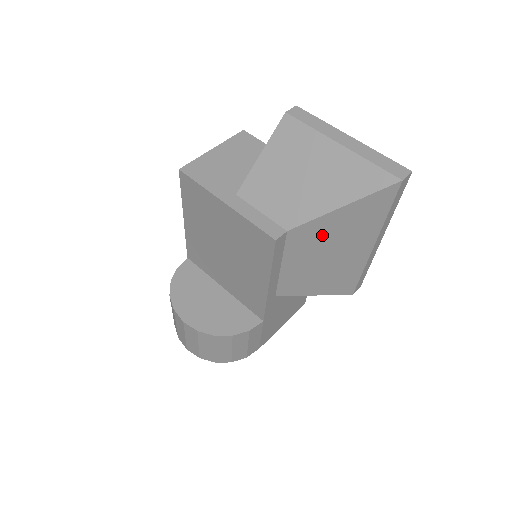
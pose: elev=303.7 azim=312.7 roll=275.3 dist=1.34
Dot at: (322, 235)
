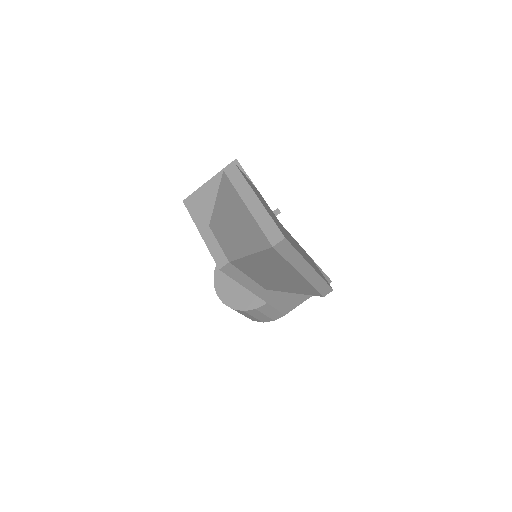
Dot at: (255, 266)
